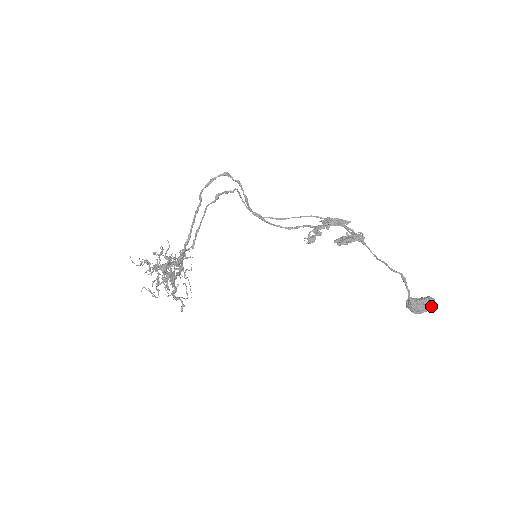
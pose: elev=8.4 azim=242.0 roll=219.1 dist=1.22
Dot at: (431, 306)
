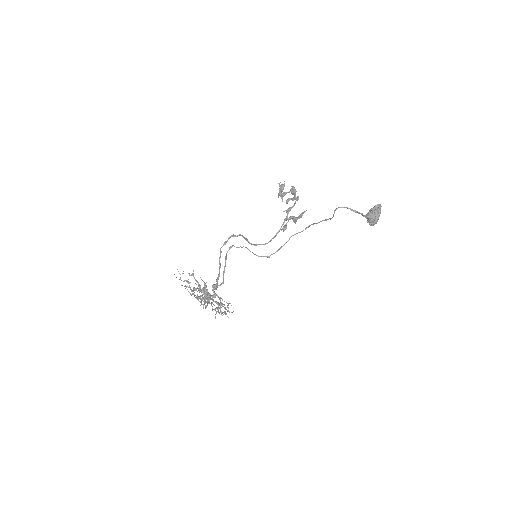
Dot at: (380, 208)
